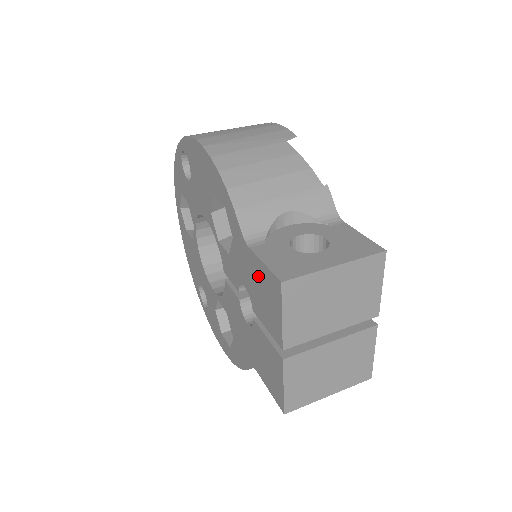
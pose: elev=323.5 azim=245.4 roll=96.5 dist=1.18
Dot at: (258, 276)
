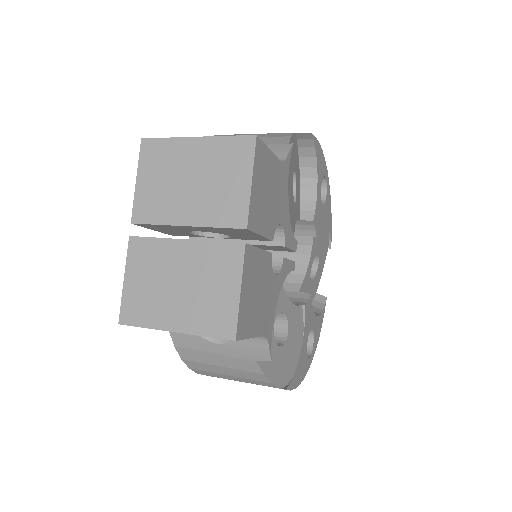
Dot at: occluded
